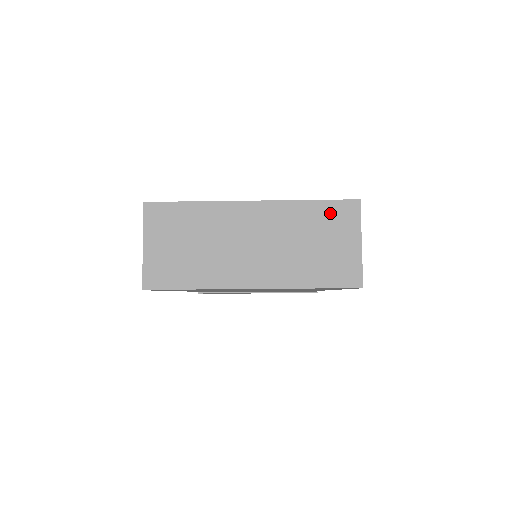
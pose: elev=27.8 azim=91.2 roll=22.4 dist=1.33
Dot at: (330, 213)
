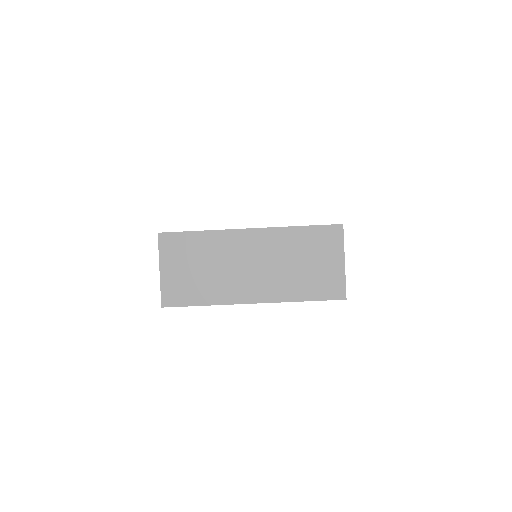
Dot at: (317, 237)
